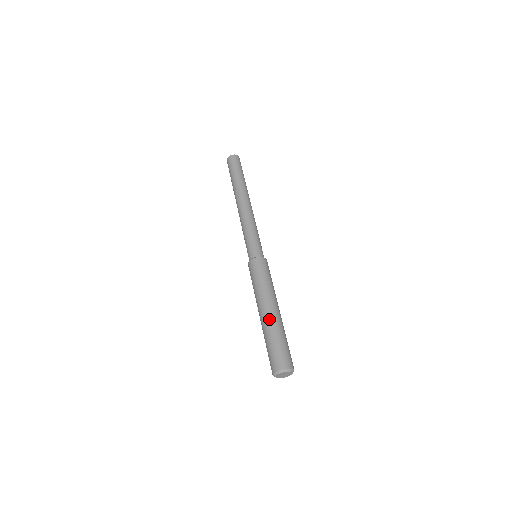
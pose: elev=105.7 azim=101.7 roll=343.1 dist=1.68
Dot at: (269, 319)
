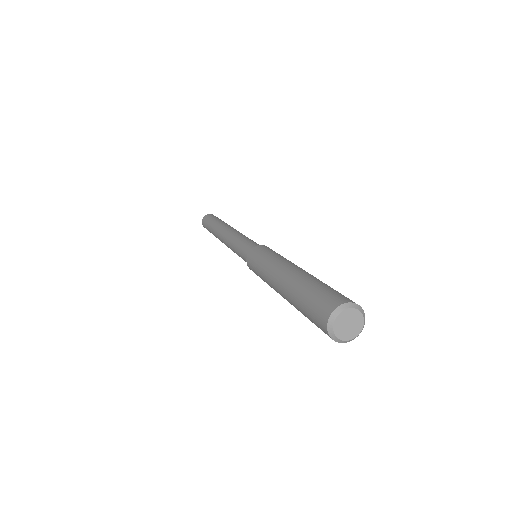
Dot at: (284, 289)
